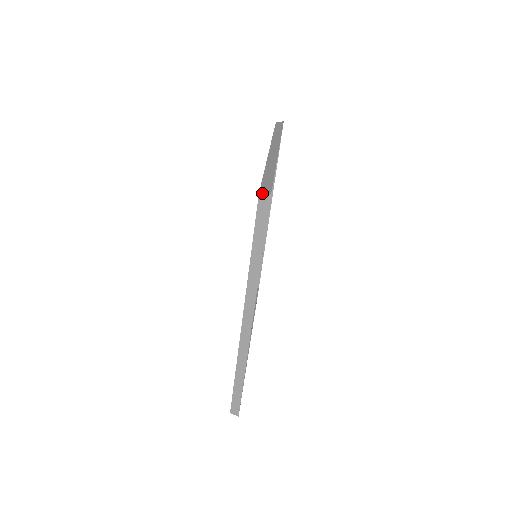
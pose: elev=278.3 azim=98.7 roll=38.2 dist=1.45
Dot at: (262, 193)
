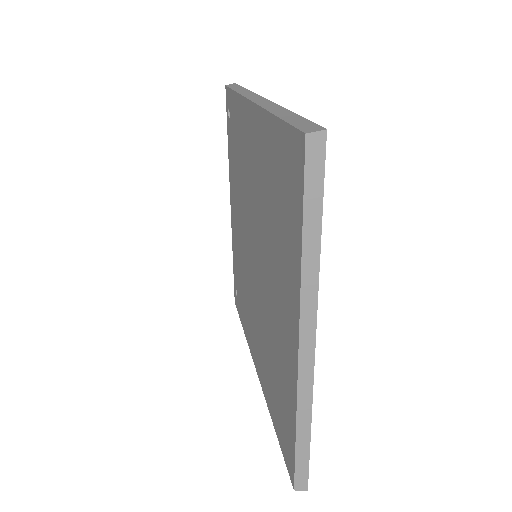
Dot at: (228, 85)
